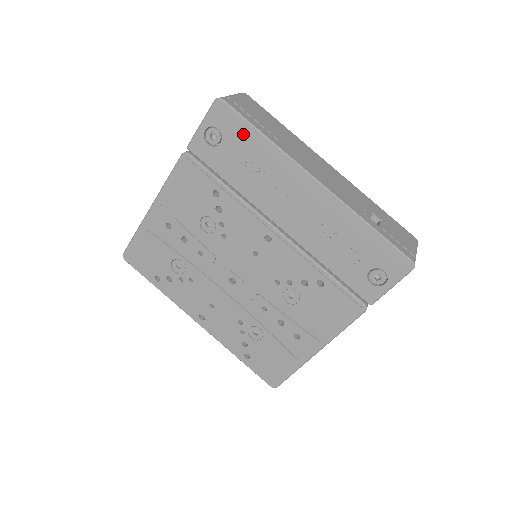
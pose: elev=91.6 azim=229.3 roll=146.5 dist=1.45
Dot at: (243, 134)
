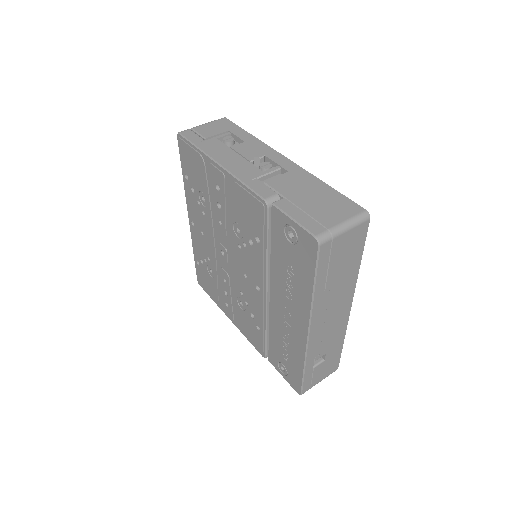
Dot at: (306, 268)
